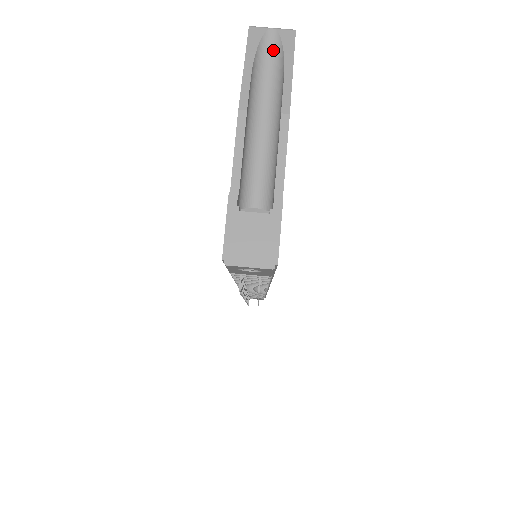
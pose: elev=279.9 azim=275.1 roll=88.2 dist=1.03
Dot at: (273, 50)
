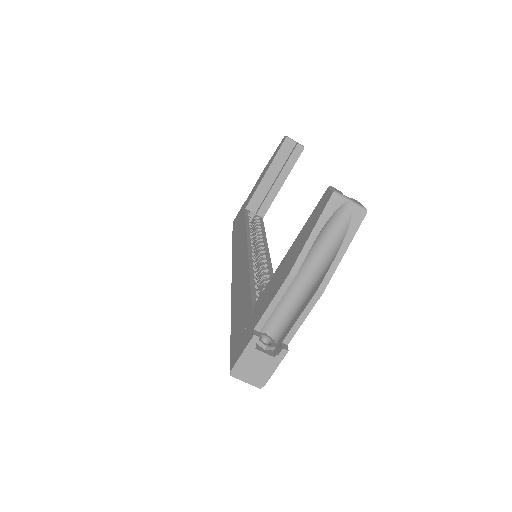
Dot at: (341, 221)
